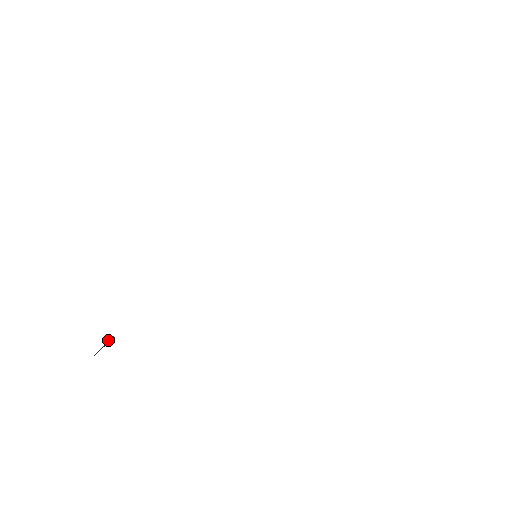
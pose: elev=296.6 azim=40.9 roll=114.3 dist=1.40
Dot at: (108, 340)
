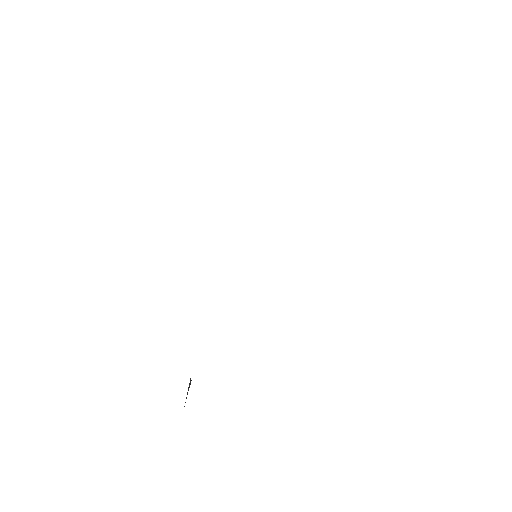
Dot at: (189, 383)
